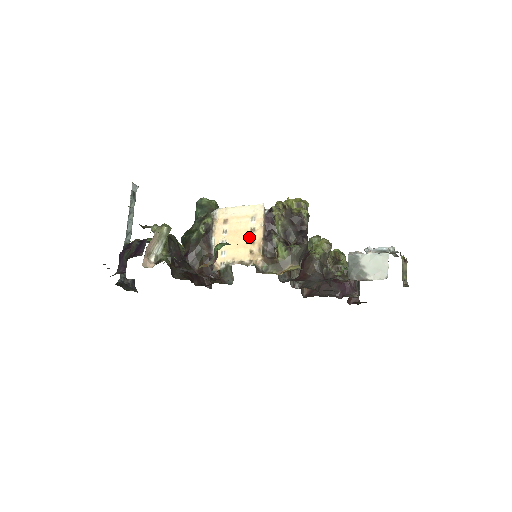
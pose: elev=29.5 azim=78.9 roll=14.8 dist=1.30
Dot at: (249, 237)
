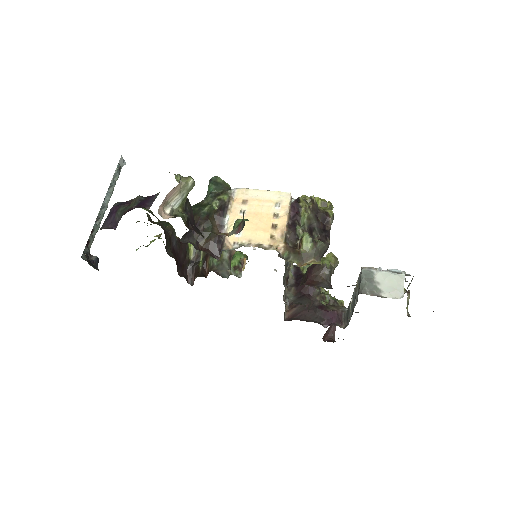
Dot at: (271, 221)
